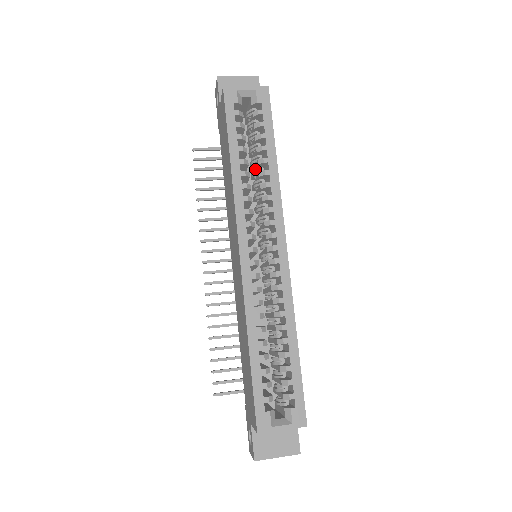
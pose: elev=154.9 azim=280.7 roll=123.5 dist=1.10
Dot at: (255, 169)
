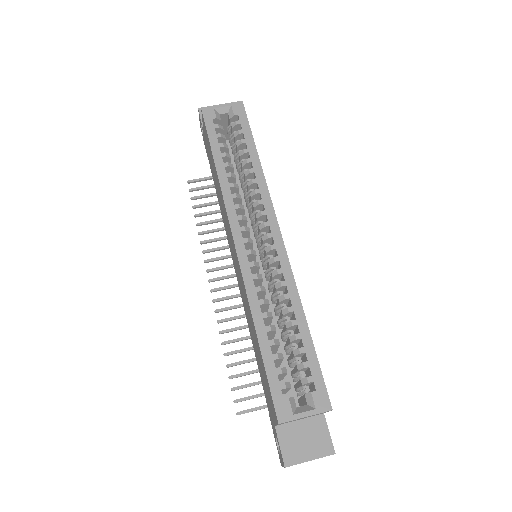
Dot at: (241, 173)
